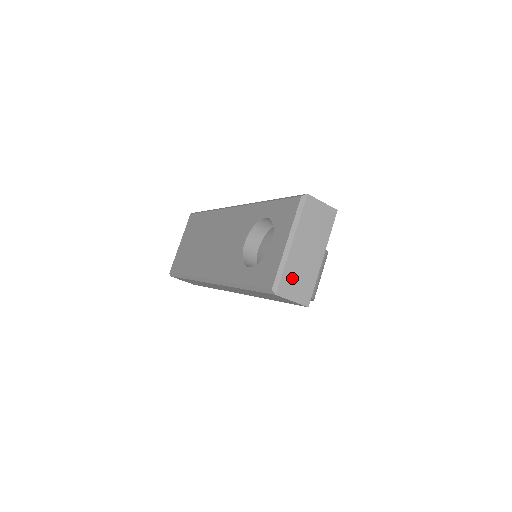
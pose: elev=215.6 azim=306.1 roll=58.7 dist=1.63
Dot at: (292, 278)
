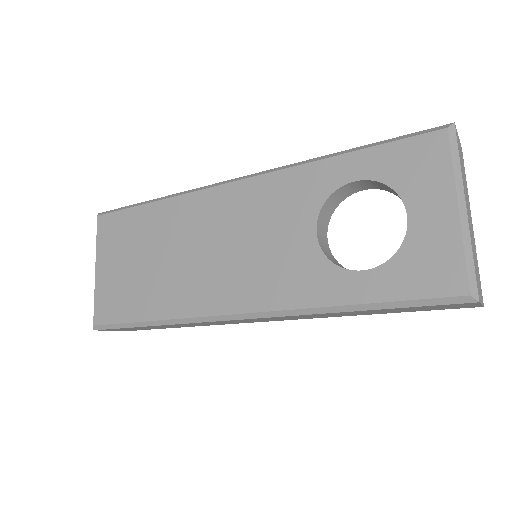
Dot at: (475, 267)
